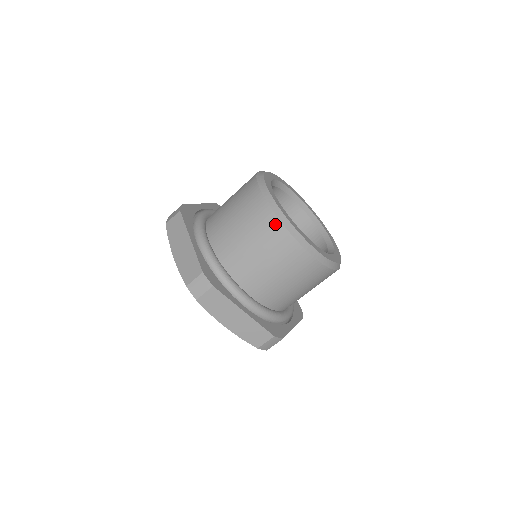
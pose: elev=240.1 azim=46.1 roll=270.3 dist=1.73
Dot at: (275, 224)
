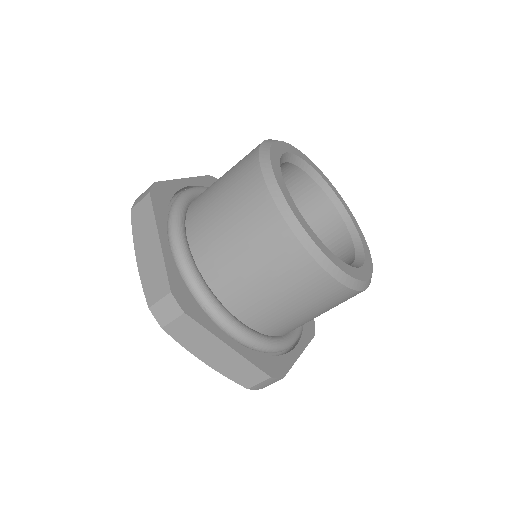
Dot at: (344, 293)
